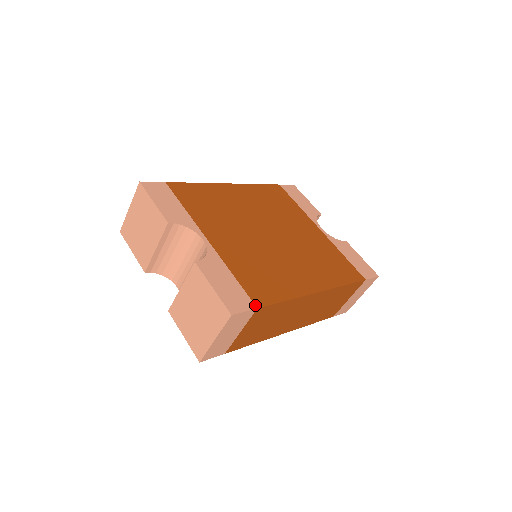
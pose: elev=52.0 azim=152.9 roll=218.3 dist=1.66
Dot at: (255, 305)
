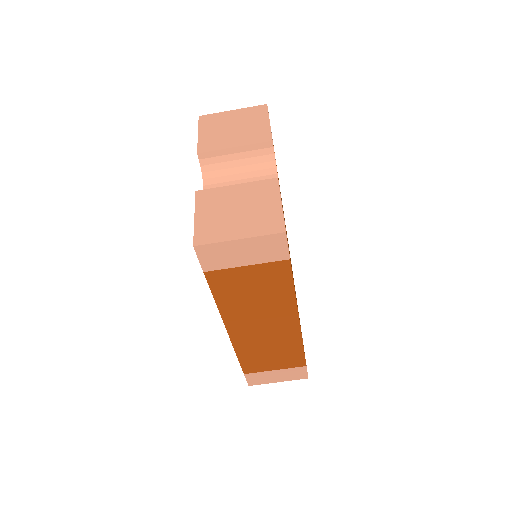
Dot at: occluded
